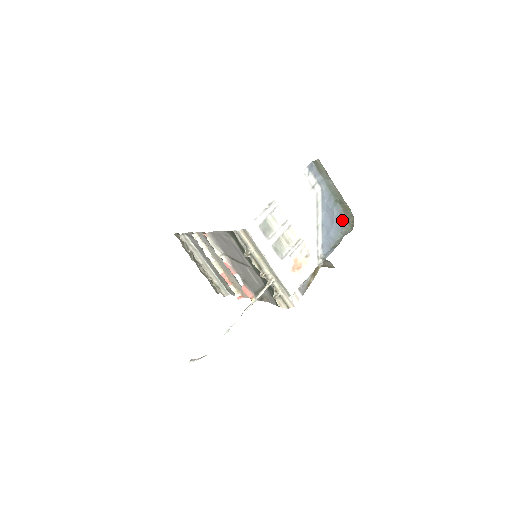
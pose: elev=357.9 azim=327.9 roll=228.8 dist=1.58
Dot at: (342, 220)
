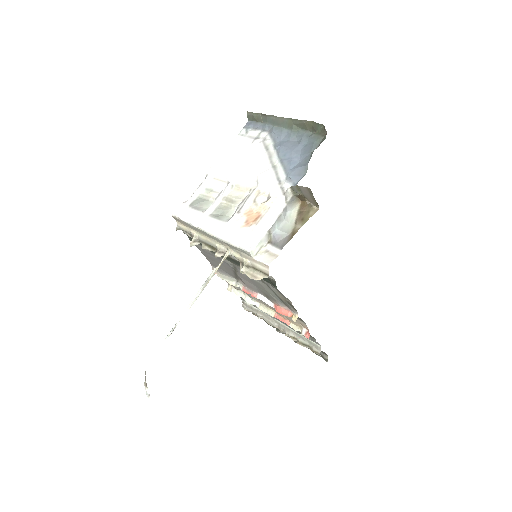
Dot at: (312, 140)
